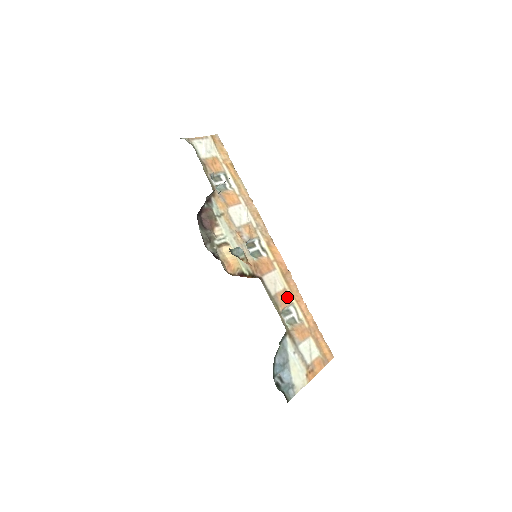
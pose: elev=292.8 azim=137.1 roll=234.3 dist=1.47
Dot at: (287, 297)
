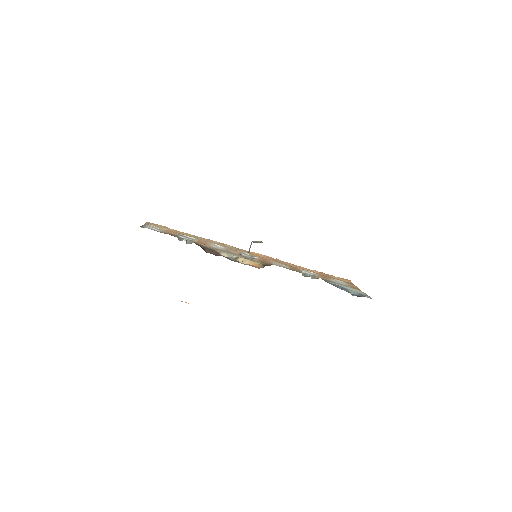
Dot at: (294, 268)
